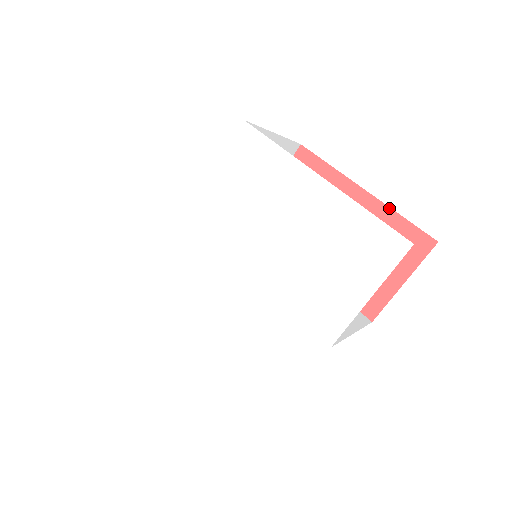
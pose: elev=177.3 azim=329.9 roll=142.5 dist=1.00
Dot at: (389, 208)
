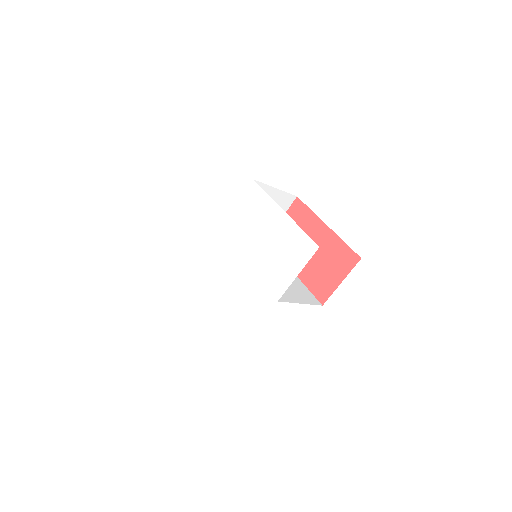
Dot at: (338, 237)
